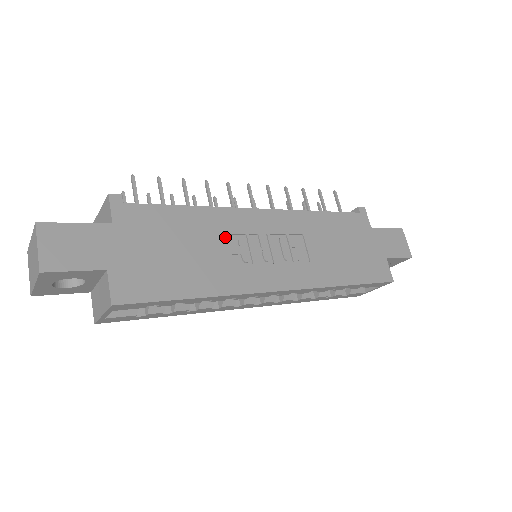
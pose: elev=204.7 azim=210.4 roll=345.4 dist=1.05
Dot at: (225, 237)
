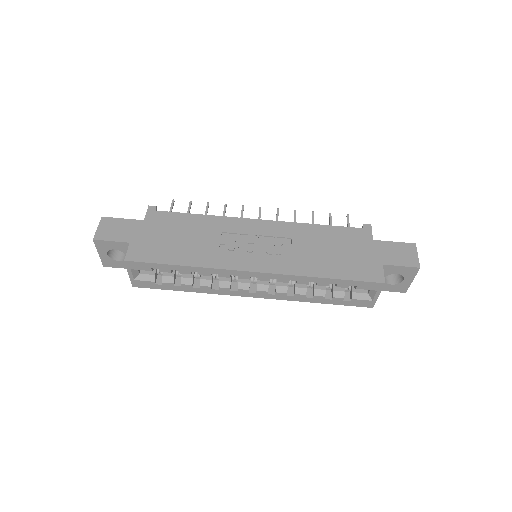
Dot at: (219, 234)
